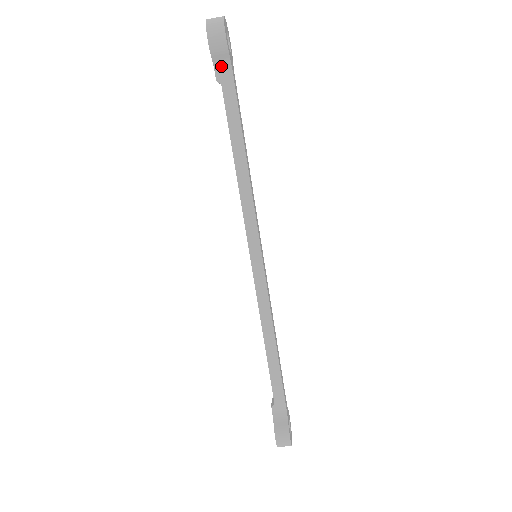
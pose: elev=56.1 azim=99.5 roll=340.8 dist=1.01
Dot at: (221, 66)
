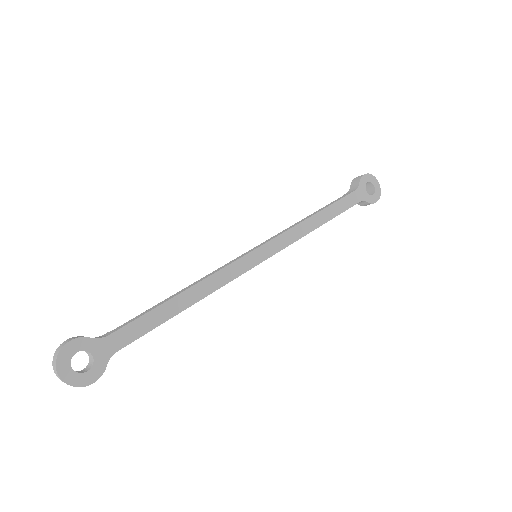
Dot at: occluded
